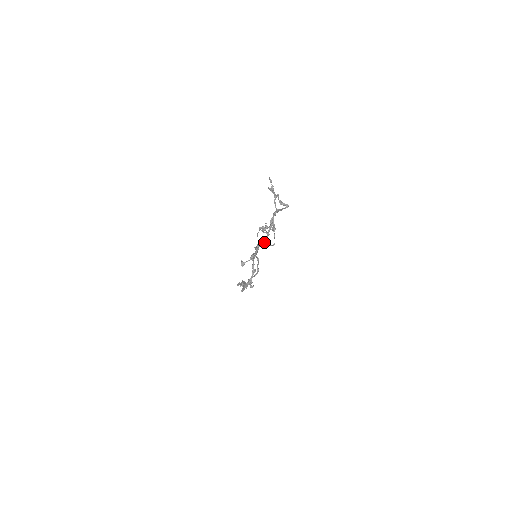
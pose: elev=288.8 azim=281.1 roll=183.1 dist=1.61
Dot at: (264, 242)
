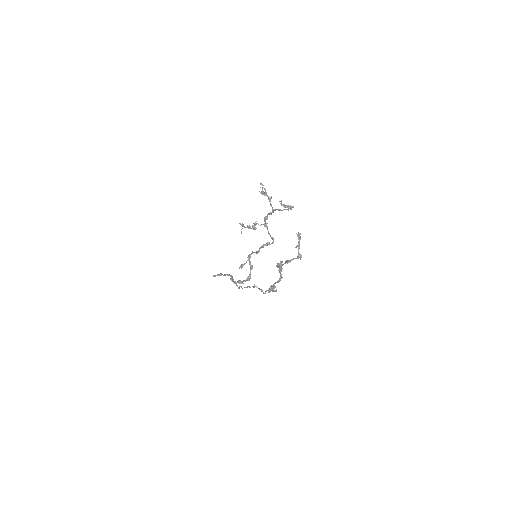
Dot at: (298, 256)
